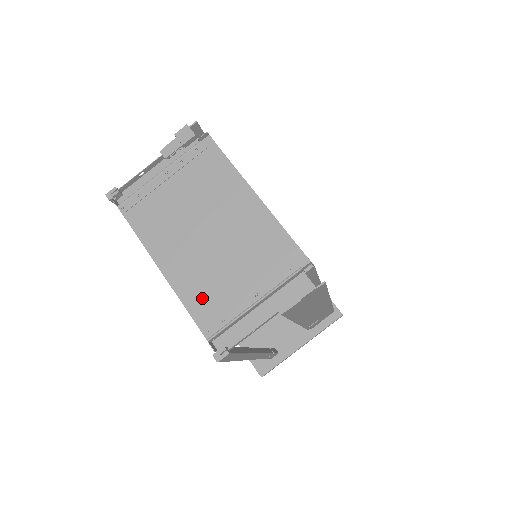
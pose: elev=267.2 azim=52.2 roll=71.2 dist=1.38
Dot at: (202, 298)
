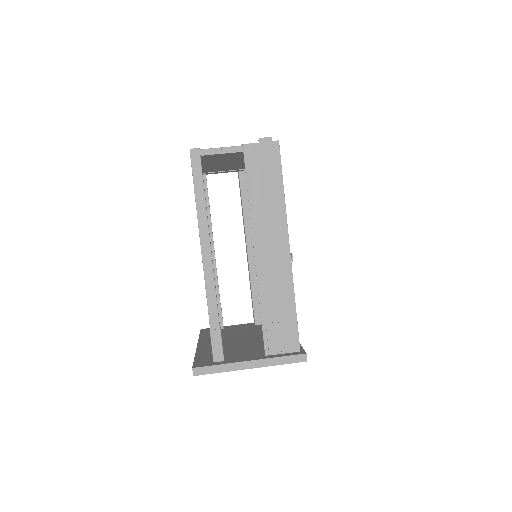
Dot at: occluded
